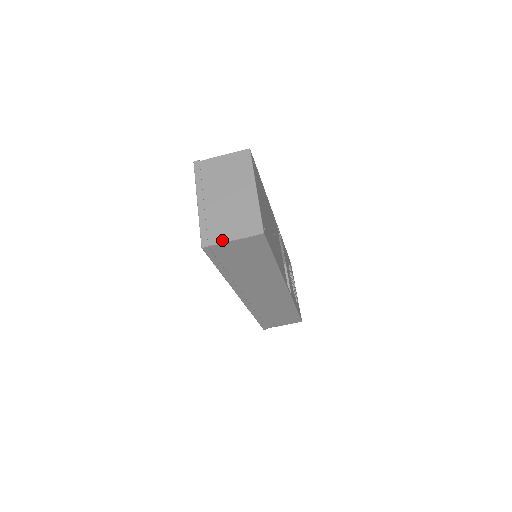
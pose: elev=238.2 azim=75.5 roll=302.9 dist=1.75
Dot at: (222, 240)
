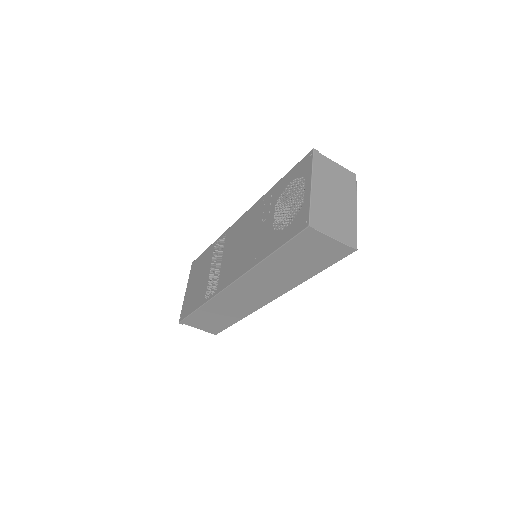
Dot at: (326, 232)
